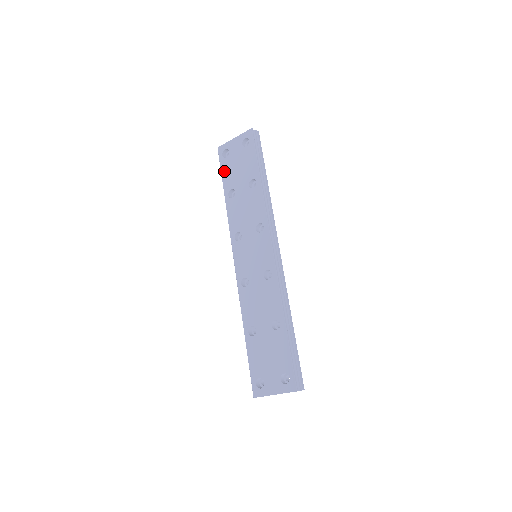
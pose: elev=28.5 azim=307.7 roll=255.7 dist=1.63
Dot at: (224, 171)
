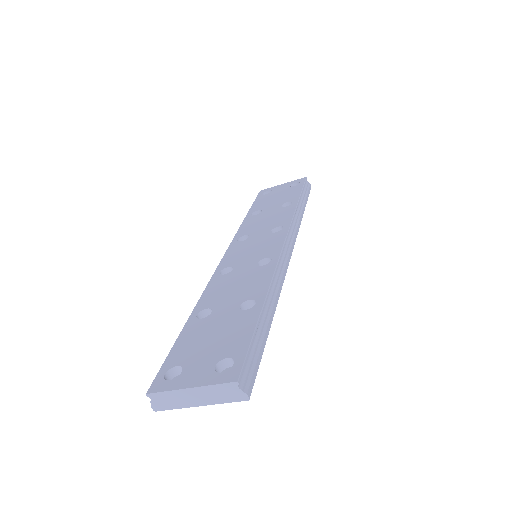
Dot at: (257, 201)
